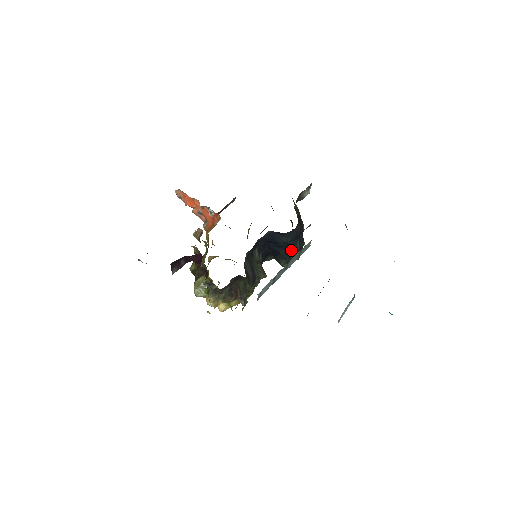
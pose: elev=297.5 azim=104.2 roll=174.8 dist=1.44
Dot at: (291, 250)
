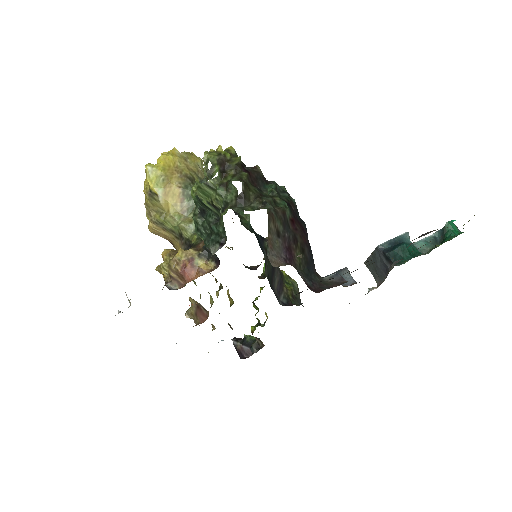
Dot at: occluded
